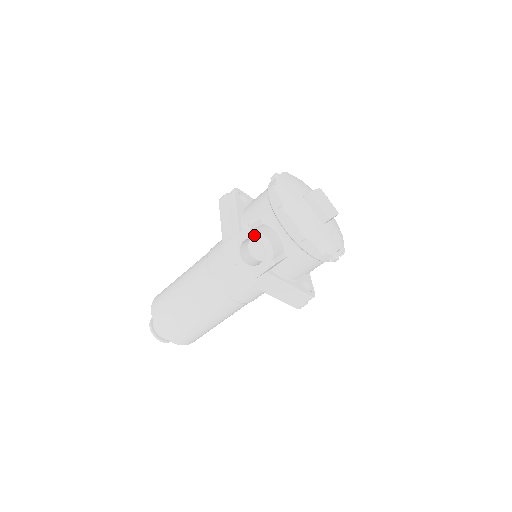
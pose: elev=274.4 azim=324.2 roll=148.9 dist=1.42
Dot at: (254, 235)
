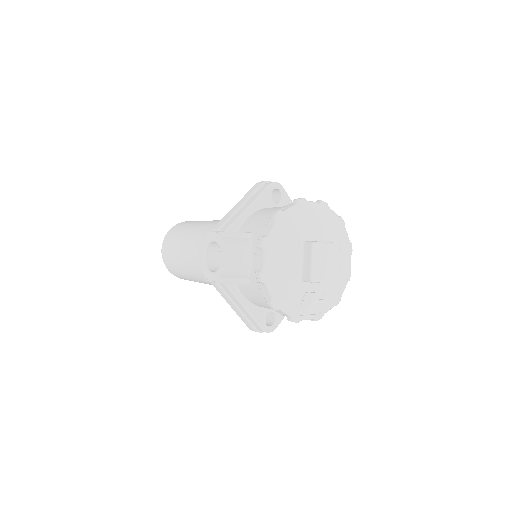
Dot at: (221, 244)
